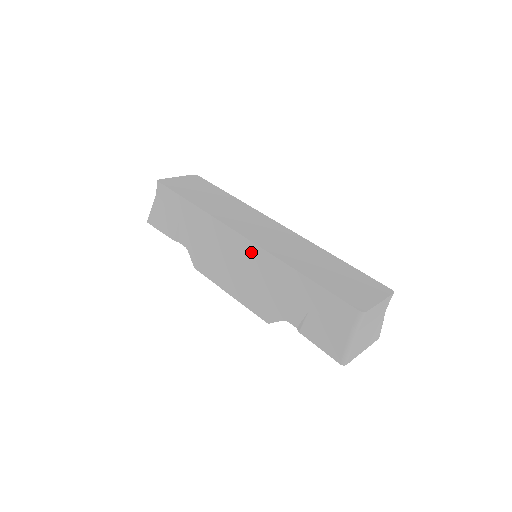
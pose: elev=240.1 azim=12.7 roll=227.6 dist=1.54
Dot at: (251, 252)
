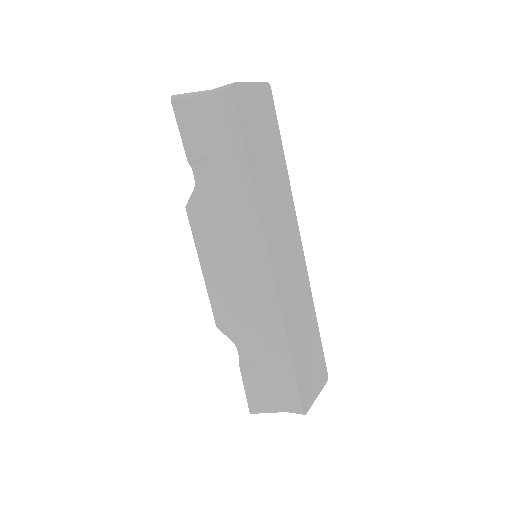
Dot at: (264, 283)
